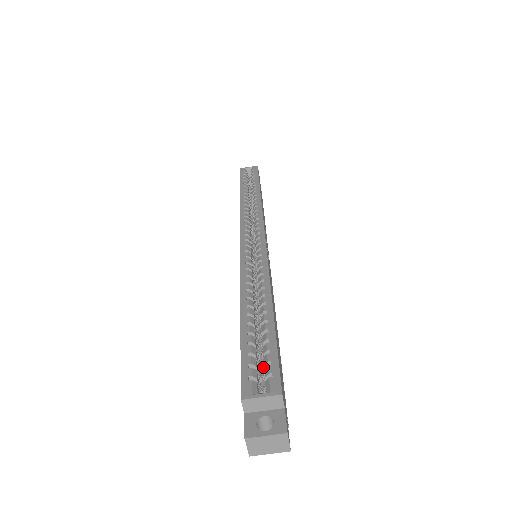
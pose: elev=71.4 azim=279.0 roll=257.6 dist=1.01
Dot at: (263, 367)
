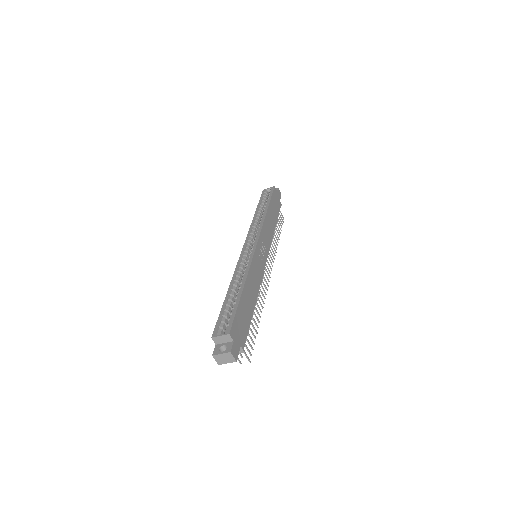
Dot at: occluded
